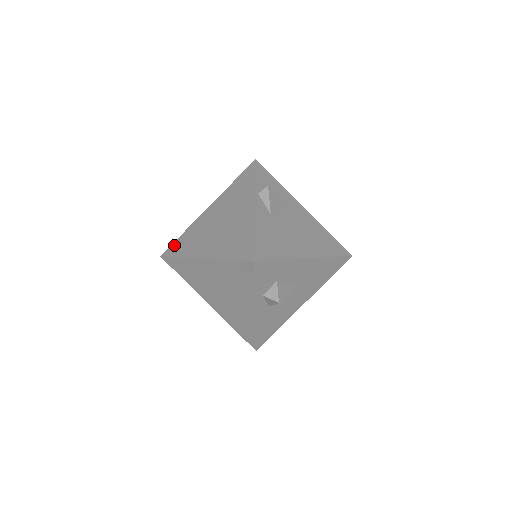
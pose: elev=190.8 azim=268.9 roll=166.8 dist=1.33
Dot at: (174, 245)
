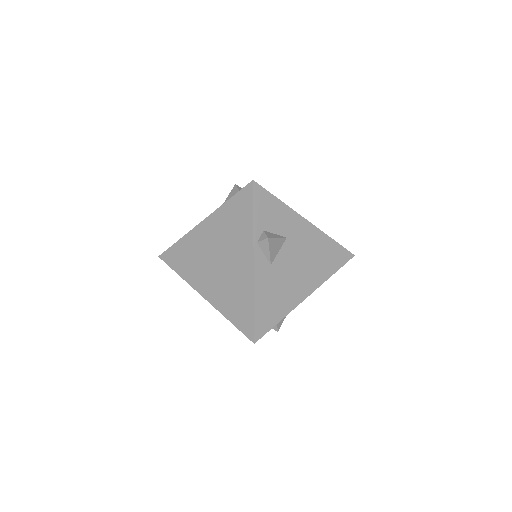
Dot at: (171, 252)
